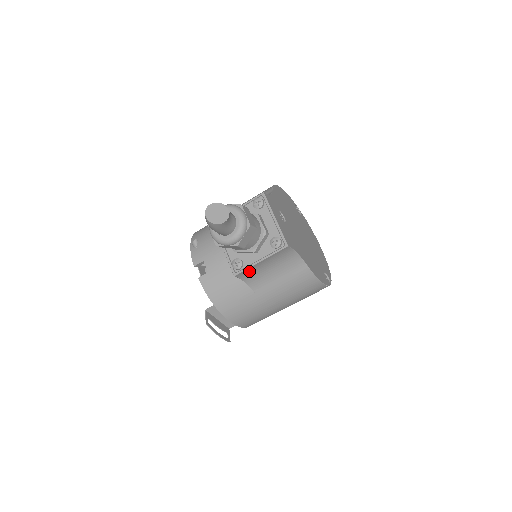
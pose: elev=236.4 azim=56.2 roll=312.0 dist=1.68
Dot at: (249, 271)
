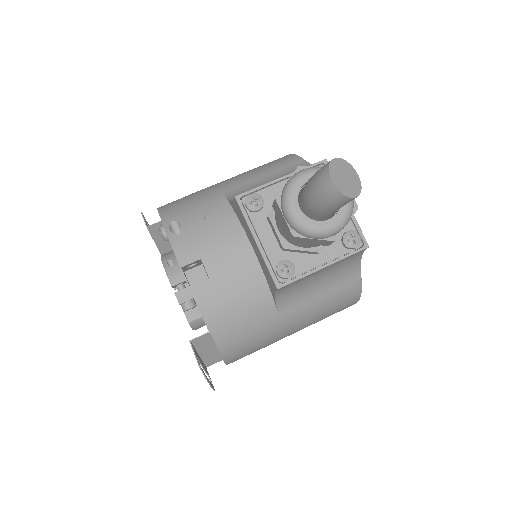
Dot at: (296, 281)
